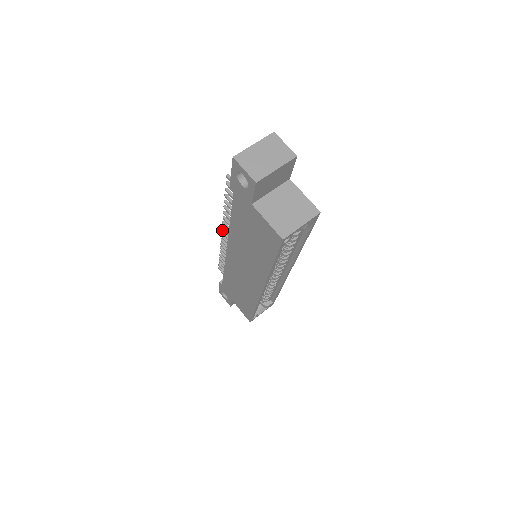
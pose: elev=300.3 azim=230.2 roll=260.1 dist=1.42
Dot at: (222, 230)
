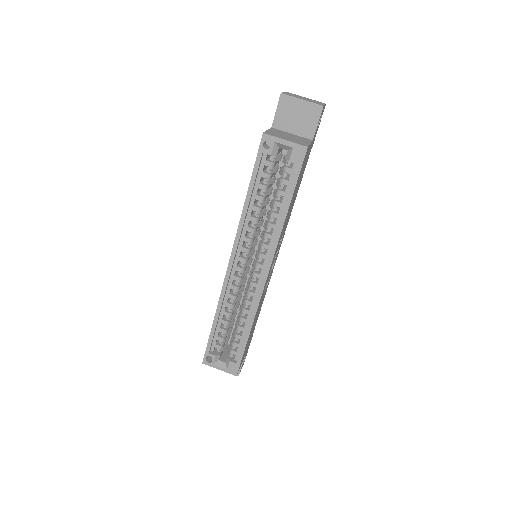
Dot at: occluded
